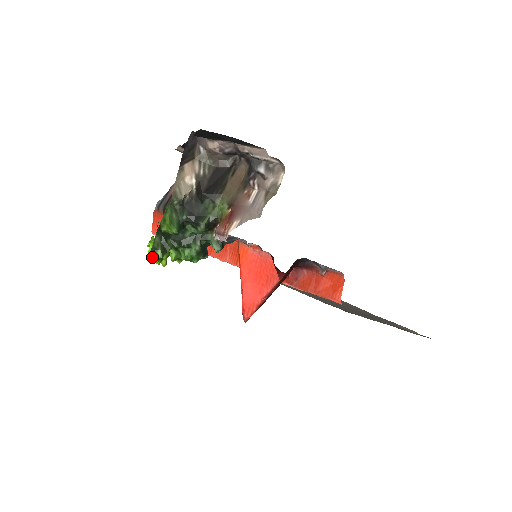
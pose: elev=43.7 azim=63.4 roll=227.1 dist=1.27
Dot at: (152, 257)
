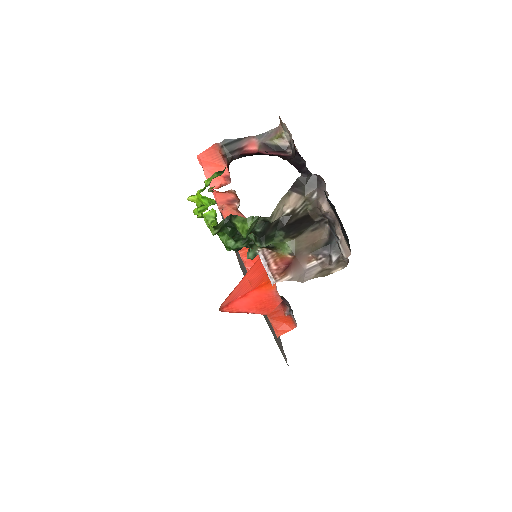
Dot at: (201, 215)
